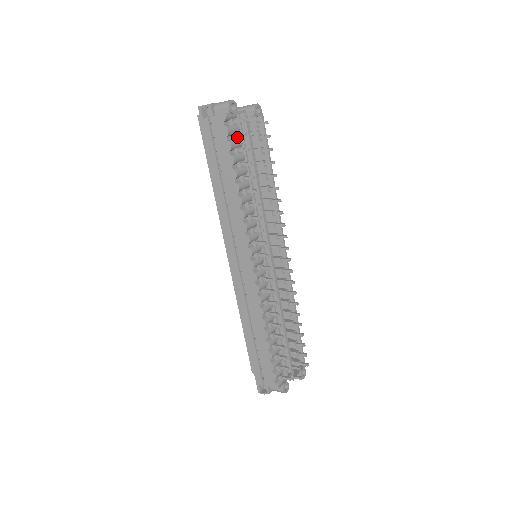
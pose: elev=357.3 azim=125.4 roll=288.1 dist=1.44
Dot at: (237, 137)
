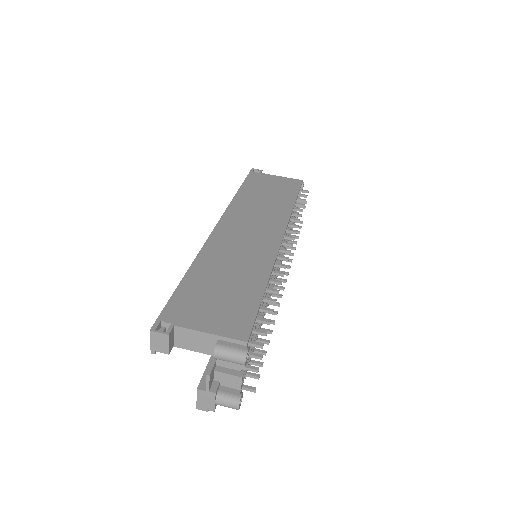
Dot at: (248, 375)
